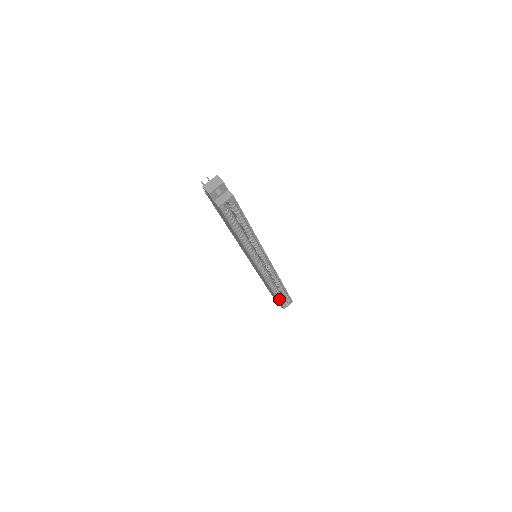
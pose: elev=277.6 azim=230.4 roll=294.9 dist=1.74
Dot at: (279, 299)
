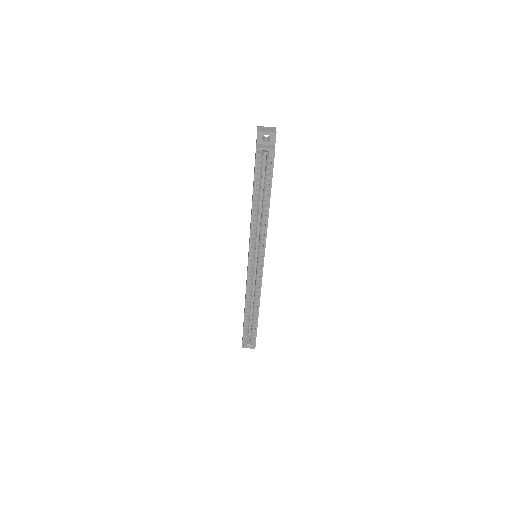
Dot at: (245, 329)
